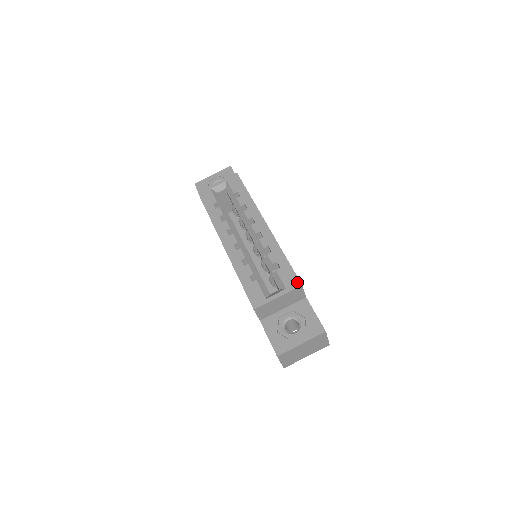
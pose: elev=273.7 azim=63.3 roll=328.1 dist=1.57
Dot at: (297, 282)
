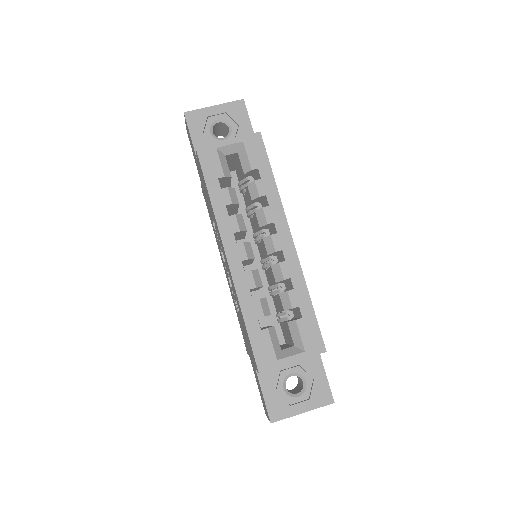
Dot at: (321, 346)
